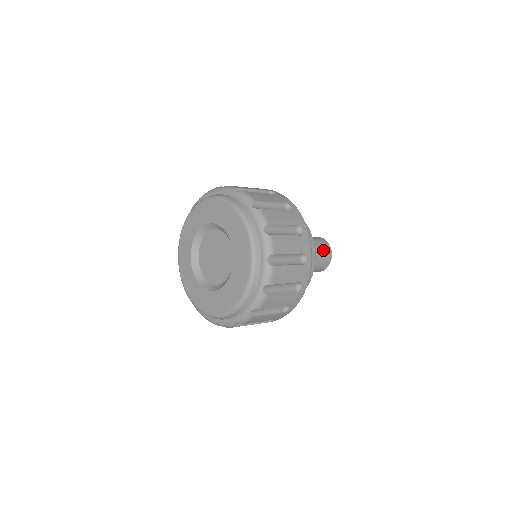
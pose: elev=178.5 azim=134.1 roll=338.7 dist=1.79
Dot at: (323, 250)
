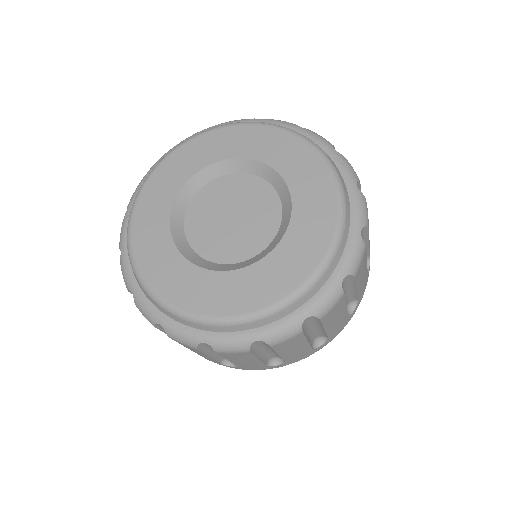
Dot at: occluded
